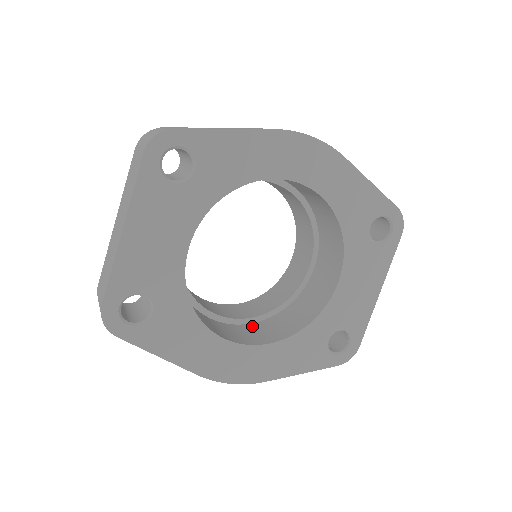
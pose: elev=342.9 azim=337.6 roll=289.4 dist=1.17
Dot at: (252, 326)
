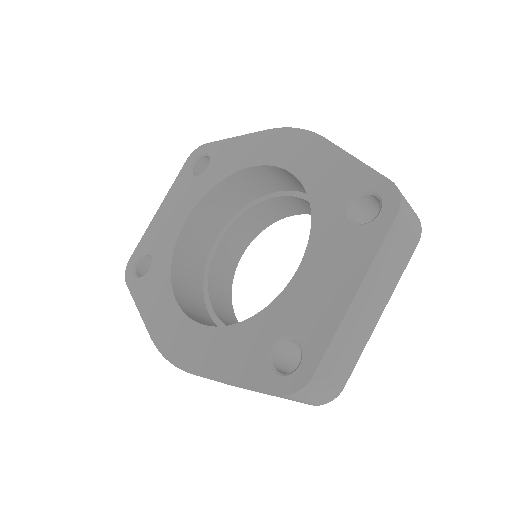
Dot at: occluded
